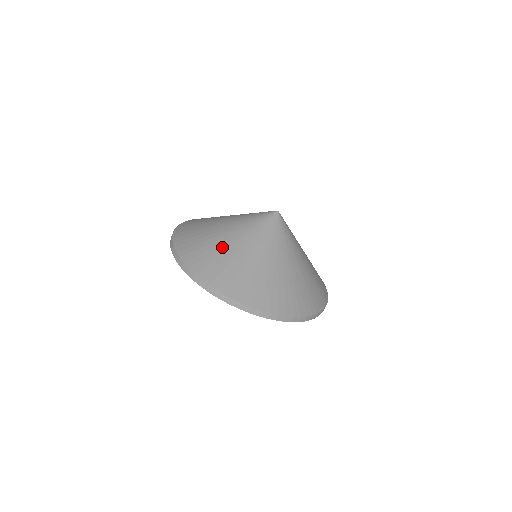
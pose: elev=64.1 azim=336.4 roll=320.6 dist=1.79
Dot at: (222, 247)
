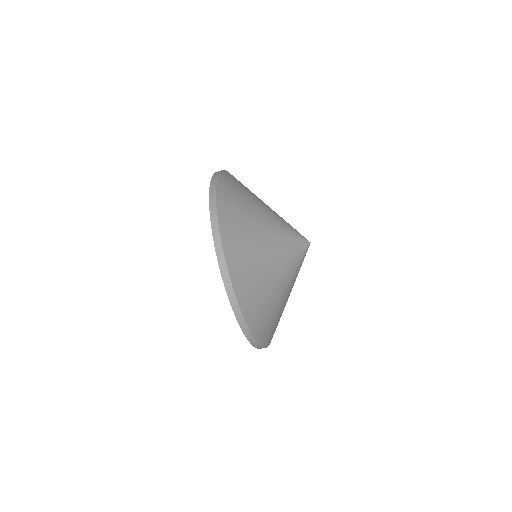
Dot at: (253, 225)
